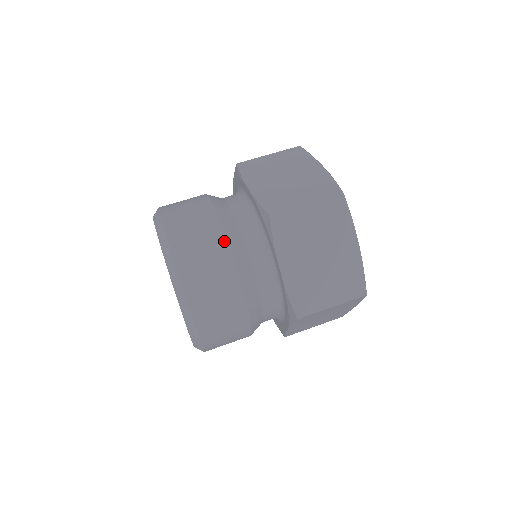
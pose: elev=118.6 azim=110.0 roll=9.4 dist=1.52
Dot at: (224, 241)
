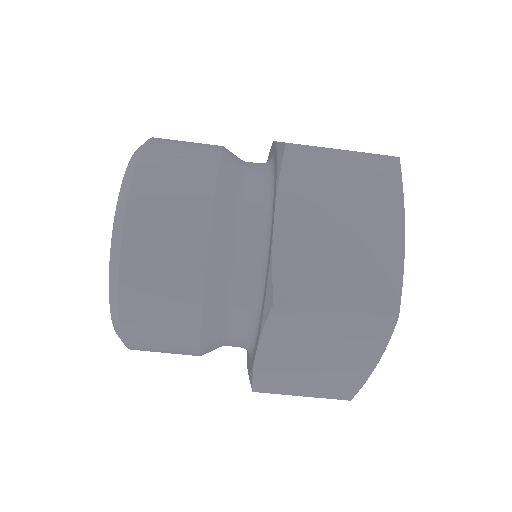
Dot at: (199, 288)
